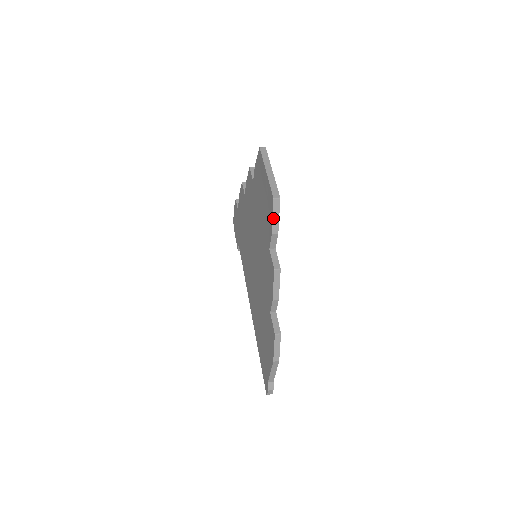
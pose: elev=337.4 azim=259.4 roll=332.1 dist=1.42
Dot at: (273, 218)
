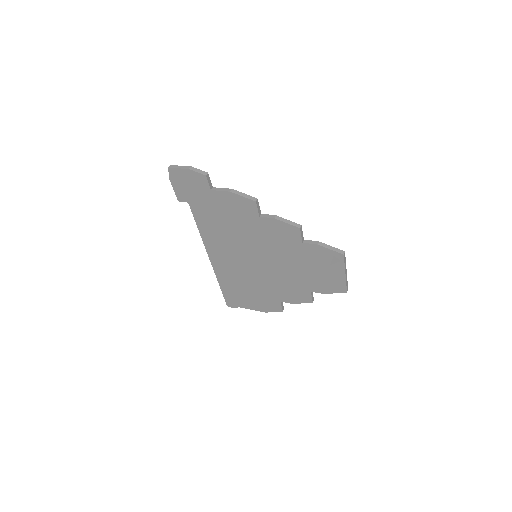
Dot at: occluded
